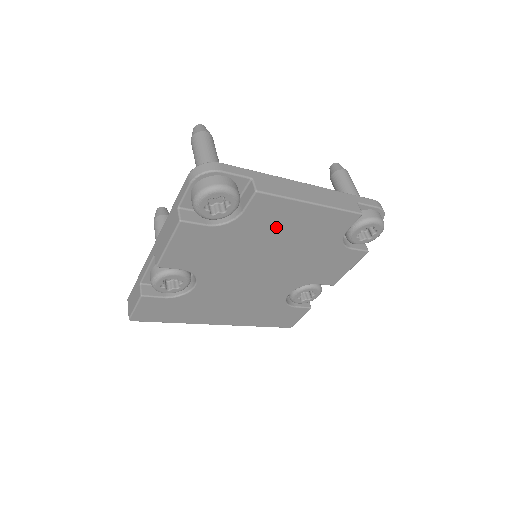
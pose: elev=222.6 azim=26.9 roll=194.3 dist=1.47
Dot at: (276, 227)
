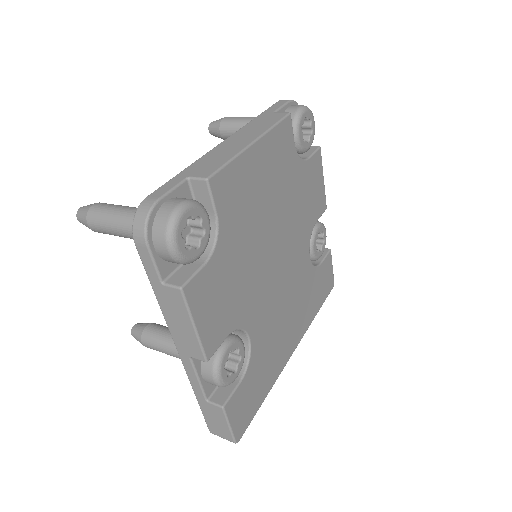
Dot at: (250, 200)
